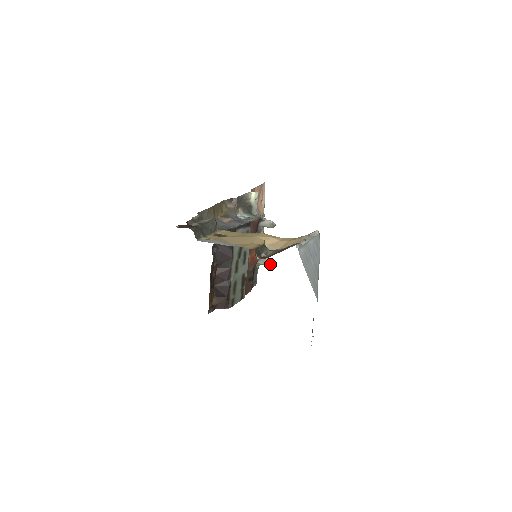
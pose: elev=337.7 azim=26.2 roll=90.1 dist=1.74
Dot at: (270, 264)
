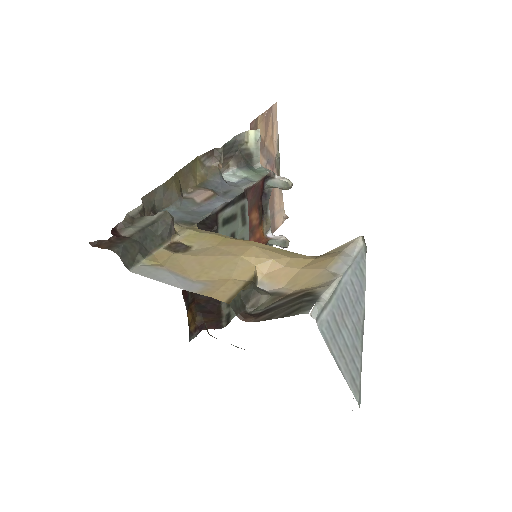
Dot at: (287, 245)
